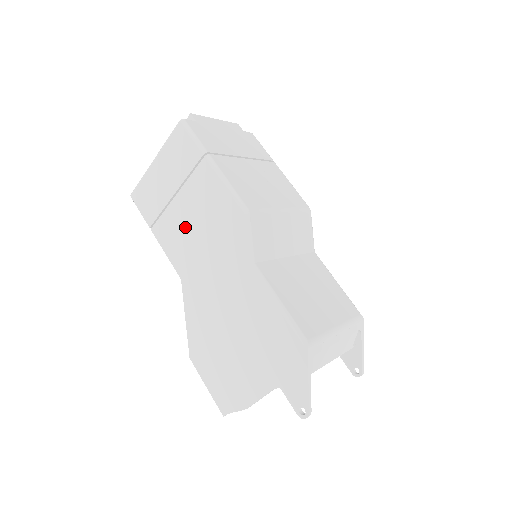
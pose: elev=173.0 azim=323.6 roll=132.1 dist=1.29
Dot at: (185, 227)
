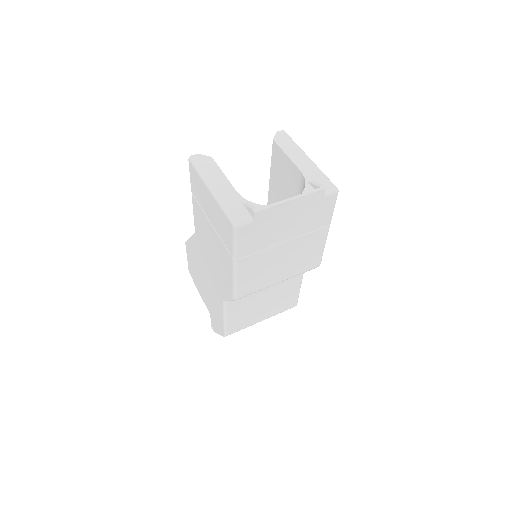
Dot at: (207, 236)
